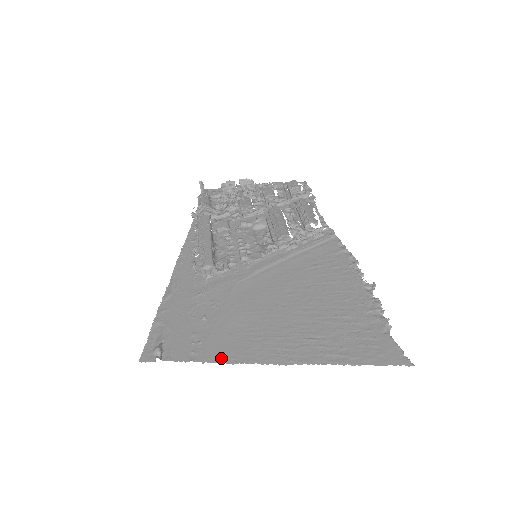
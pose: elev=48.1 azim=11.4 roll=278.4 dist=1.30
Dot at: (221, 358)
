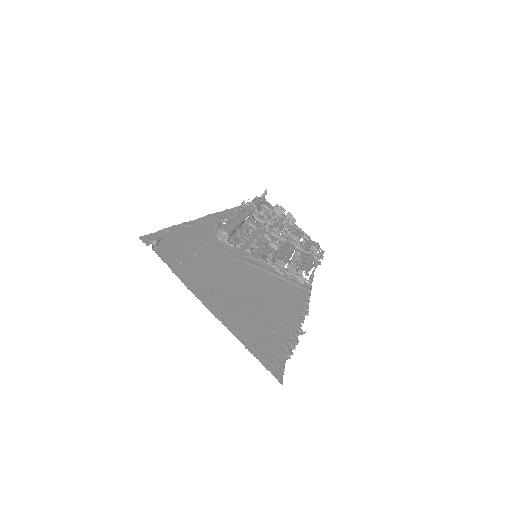
Dot at: (185, 280)
